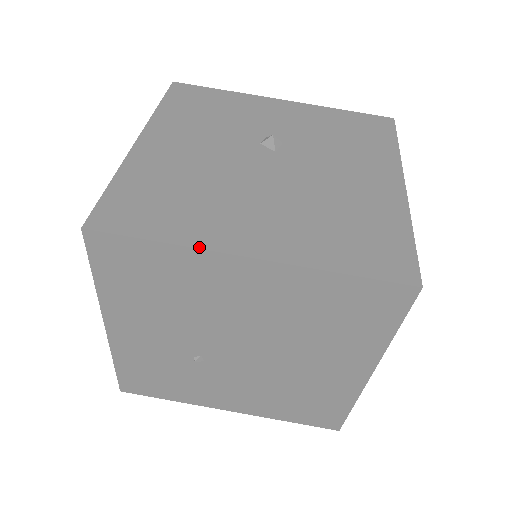
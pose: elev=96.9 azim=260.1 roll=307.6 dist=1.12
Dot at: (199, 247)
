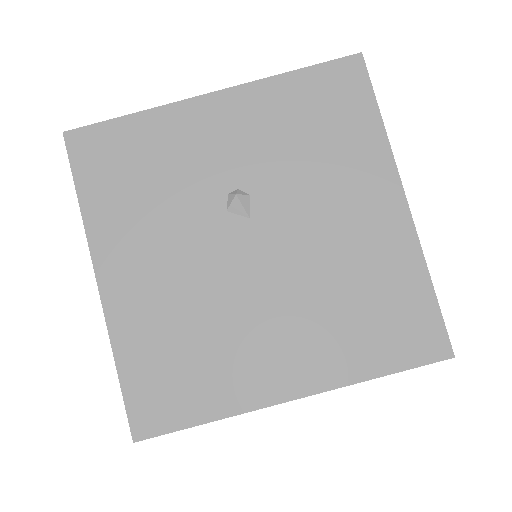
Dot at: (244, 411)
